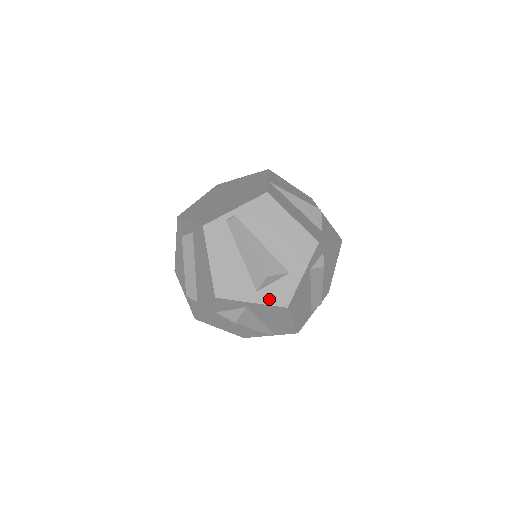
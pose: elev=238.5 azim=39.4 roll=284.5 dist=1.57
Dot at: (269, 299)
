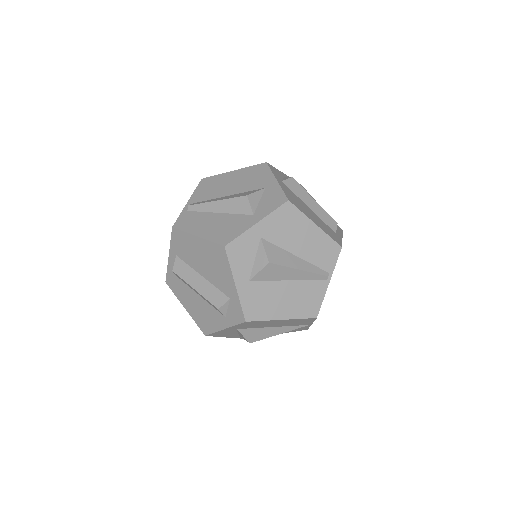
Dot at: (268, 210)
